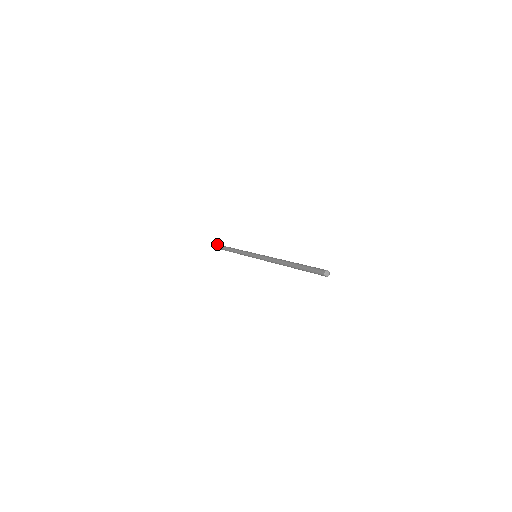
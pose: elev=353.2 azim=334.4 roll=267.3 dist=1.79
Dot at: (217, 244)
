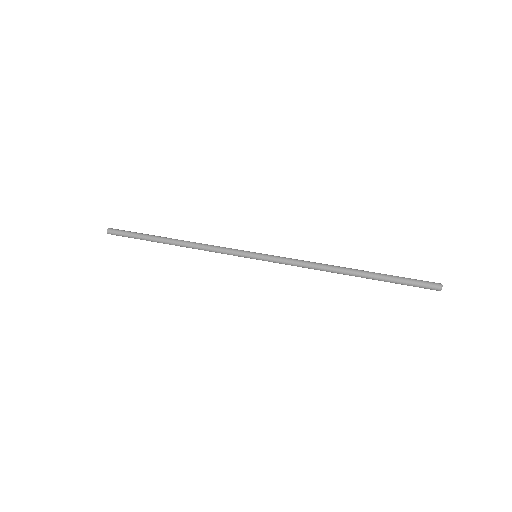
Dot at: (124, 230)
